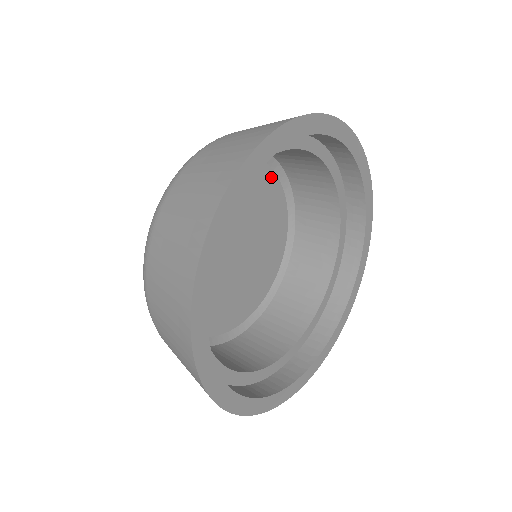
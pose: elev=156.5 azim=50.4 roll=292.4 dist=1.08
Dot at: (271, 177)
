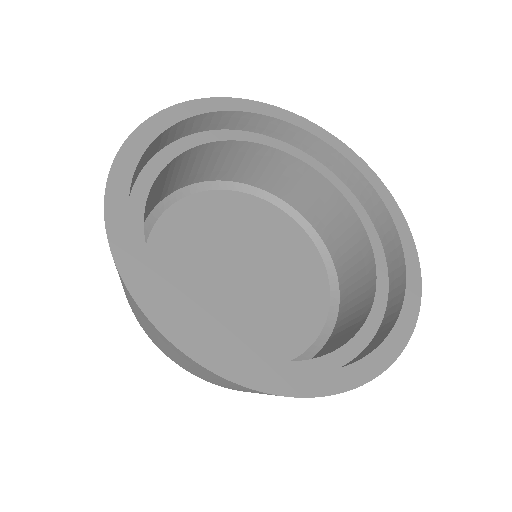
Dot at: (251, 200)
